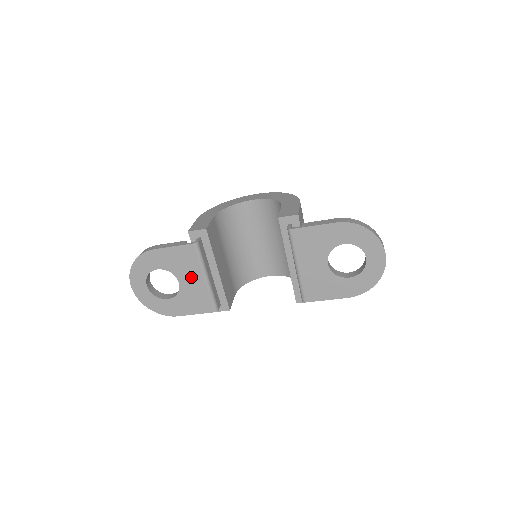
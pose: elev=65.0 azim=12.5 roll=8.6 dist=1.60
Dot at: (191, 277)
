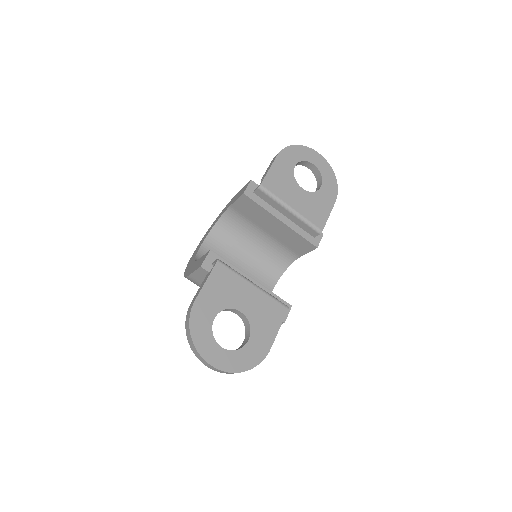
Dot at: (244, 295)
